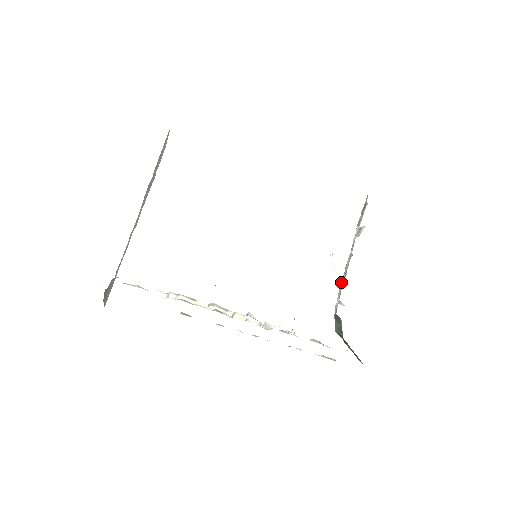
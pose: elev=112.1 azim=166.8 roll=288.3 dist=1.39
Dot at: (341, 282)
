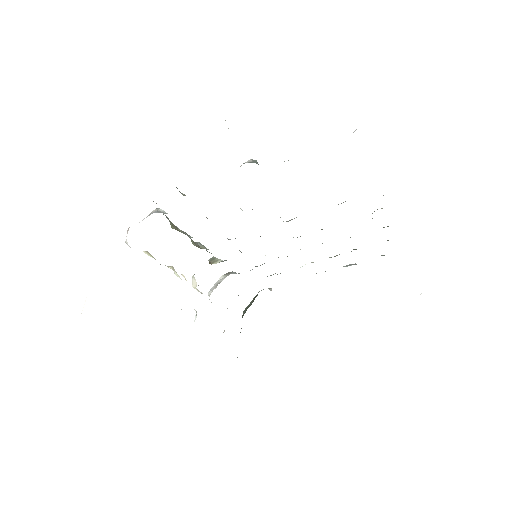
Dot at: occluded
